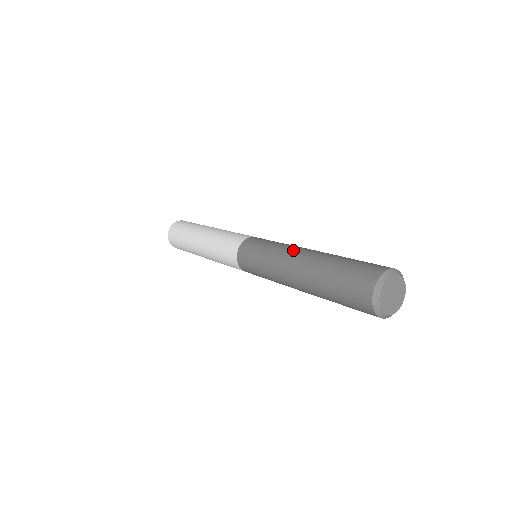
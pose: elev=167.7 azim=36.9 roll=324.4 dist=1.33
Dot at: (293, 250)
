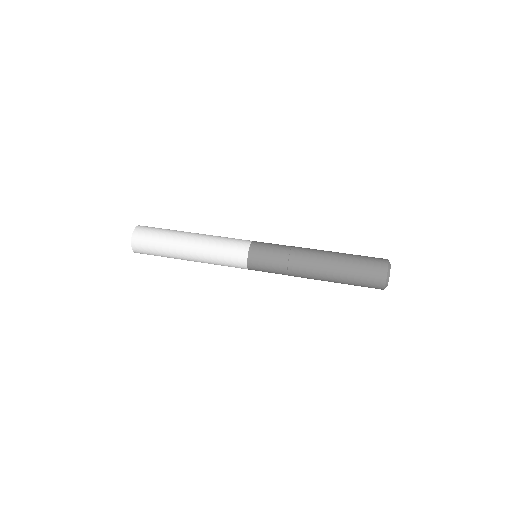
Dot at: (307, 255)
